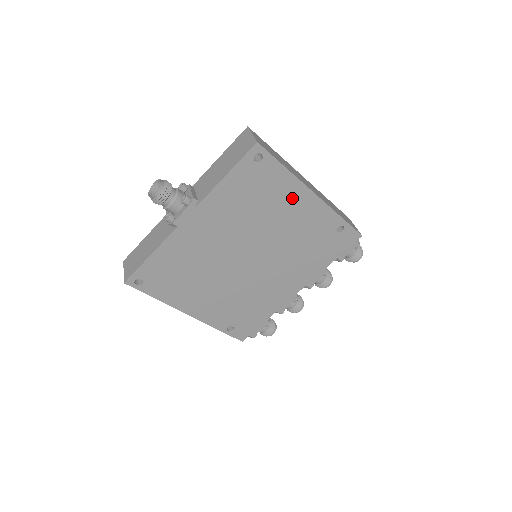
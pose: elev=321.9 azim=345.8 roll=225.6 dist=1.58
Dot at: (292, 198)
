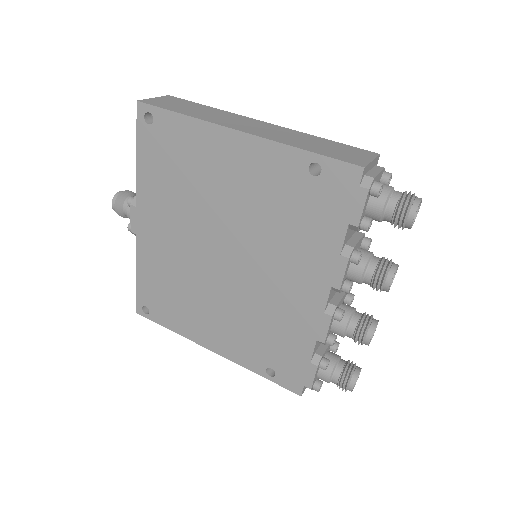
Dot at: (215, 151)
